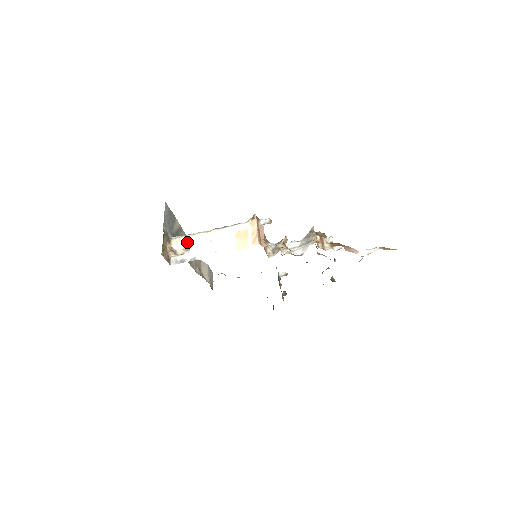
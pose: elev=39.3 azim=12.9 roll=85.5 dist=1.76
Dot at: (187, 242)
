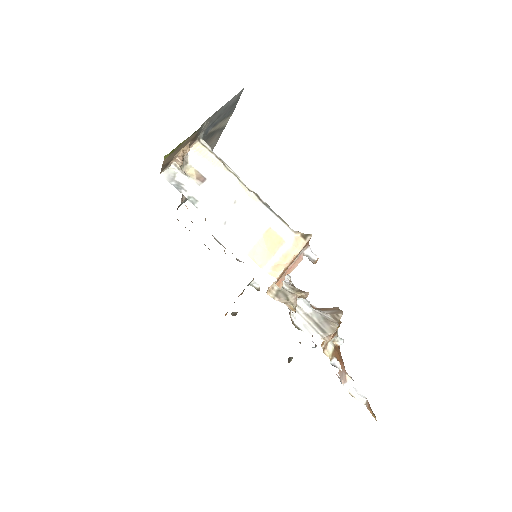
Dot at: (210, 168)
